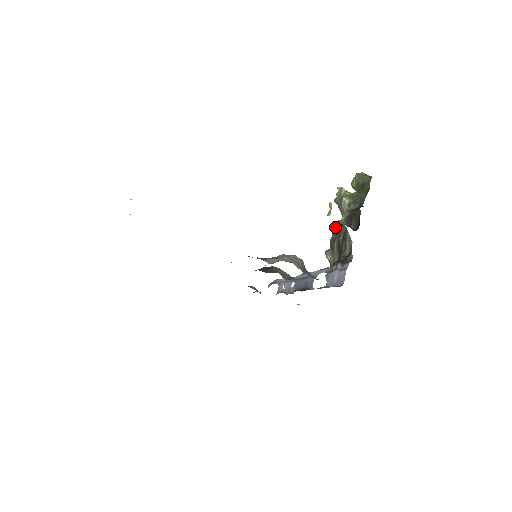
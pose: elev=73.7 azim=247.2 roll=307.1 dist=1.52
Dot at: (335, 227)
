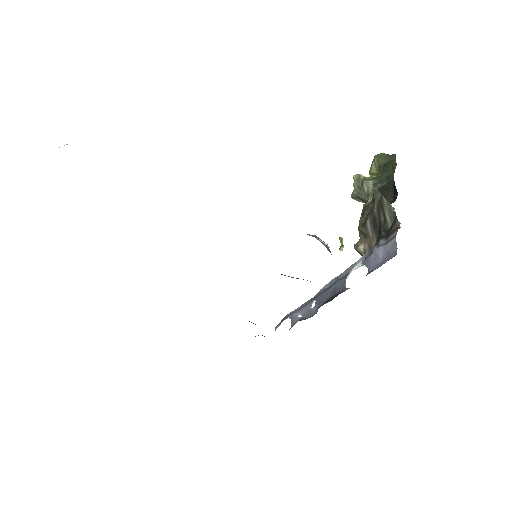
Dot at: occluded
